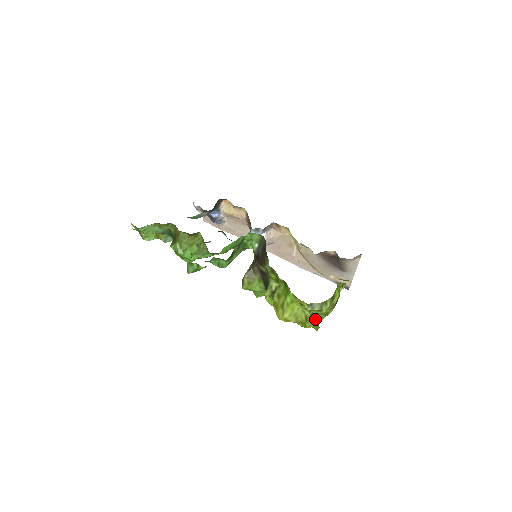
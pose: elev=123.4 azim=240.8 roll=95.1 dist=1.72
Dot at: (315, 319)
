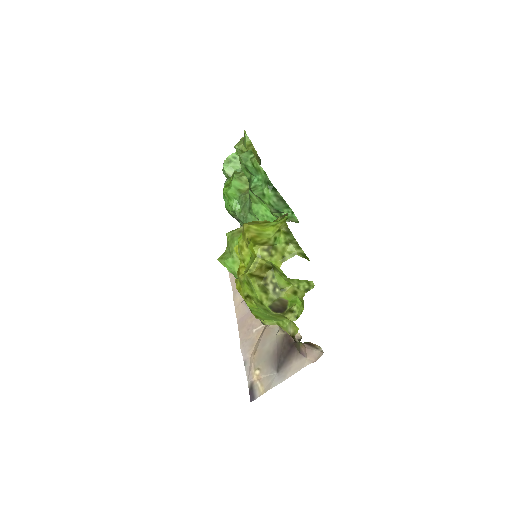
Dot at: (268, 252)
